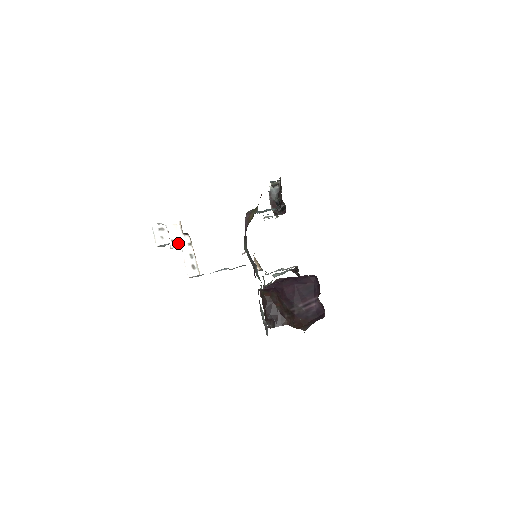
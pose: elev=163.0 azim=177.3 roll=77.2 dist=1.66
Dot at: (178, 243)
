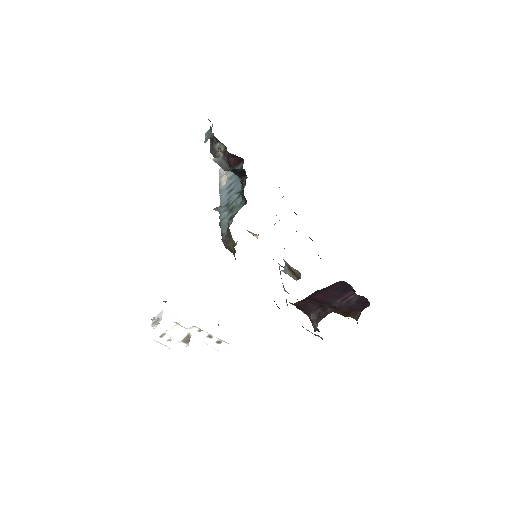
Dot at: (189, 337)
